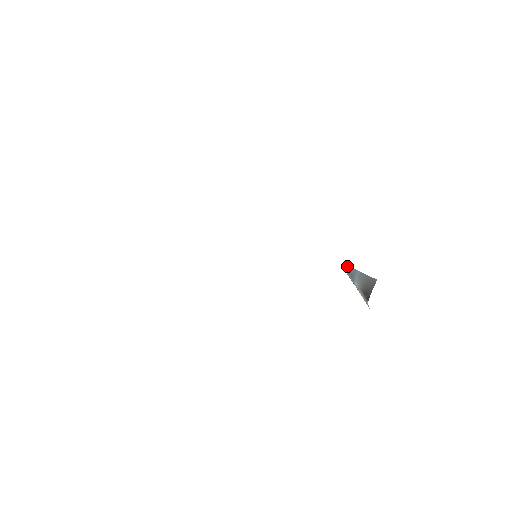
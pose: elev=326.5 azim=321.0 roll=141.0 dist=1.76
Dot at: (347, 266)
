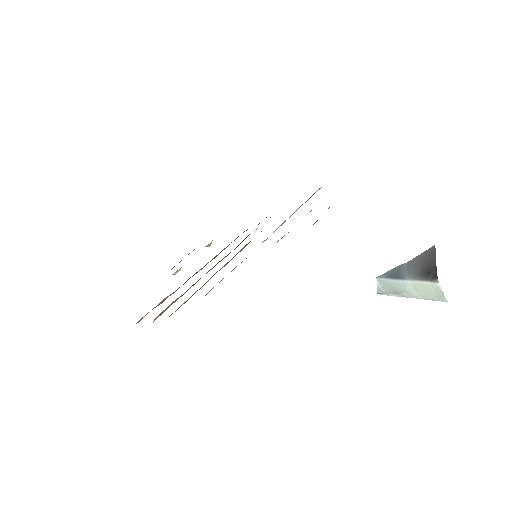
Dot at: (385, 273)
